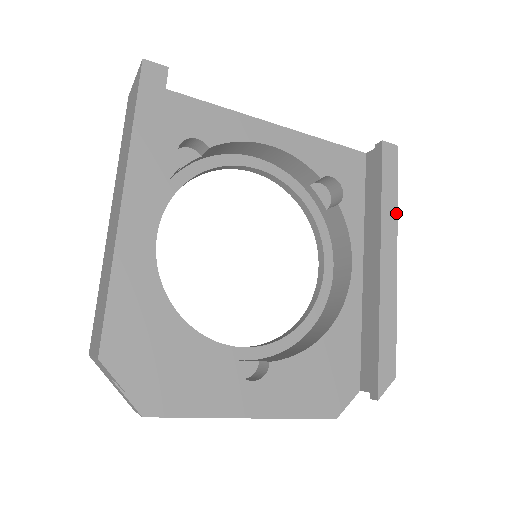
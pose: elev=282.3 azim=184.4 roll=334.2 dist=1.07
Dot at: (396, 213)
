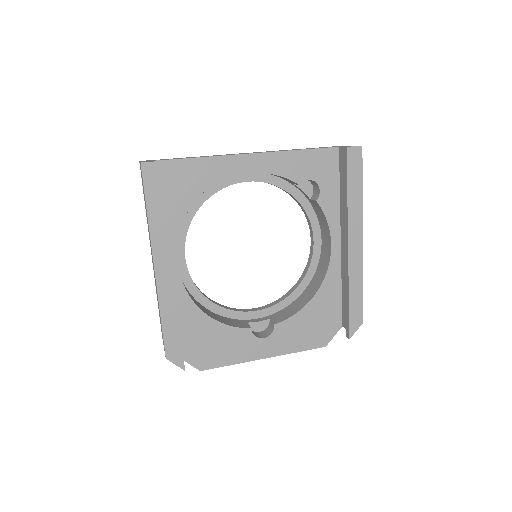
Dot at: (361, 206)
